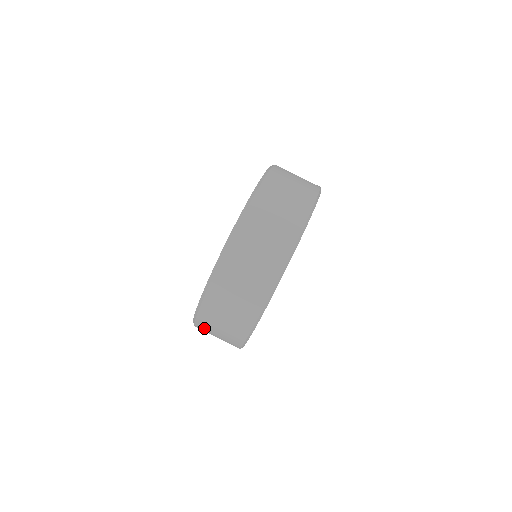
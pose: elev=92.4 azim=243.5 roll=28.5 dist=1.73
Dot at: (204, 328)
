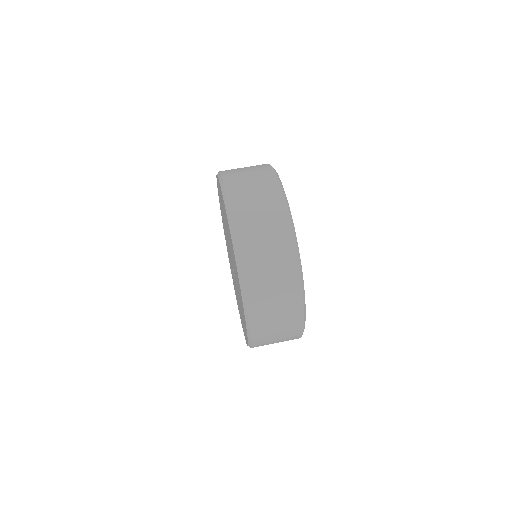
Dot at: (261, 330)
